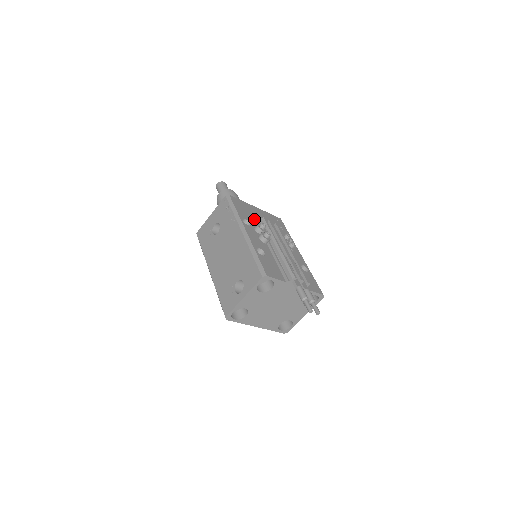
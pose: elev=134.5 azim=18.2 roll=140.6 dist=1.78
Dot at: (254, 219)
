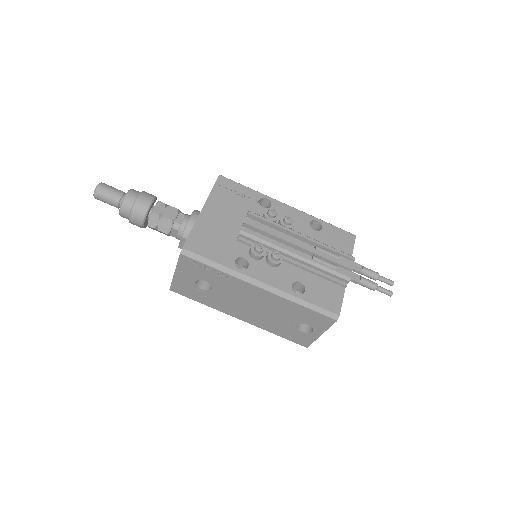
Dot at: (232, 240)
